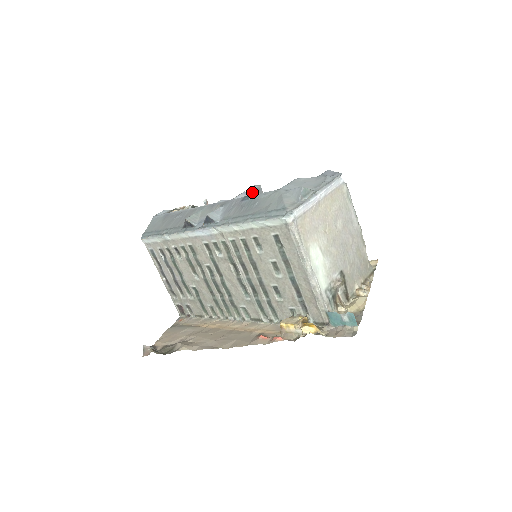
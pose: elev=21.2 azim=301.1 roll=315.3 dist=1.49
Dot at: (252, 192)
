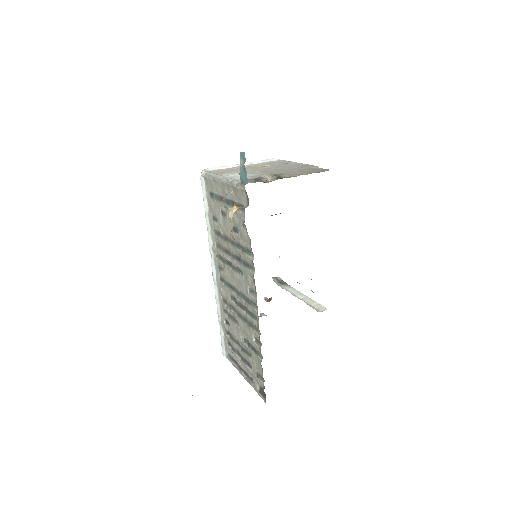
Dot at: occluded
